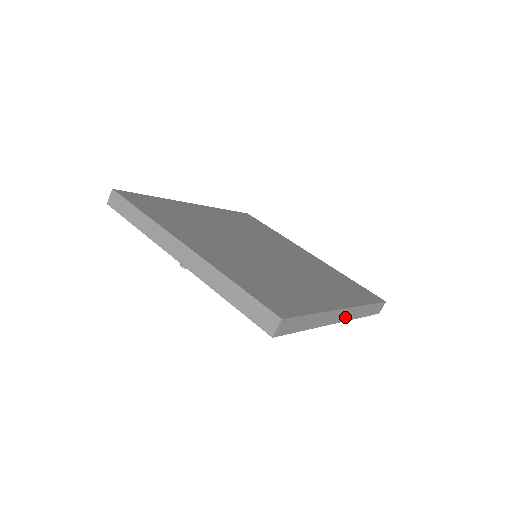
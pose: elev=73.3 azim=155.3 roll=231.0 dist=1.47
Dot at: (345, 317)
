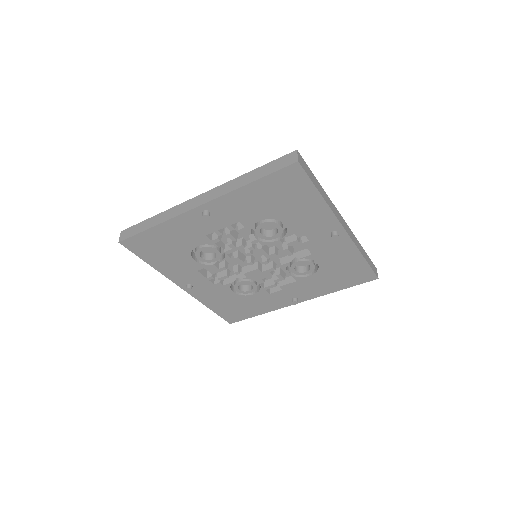
Dot at: (348, 232)
